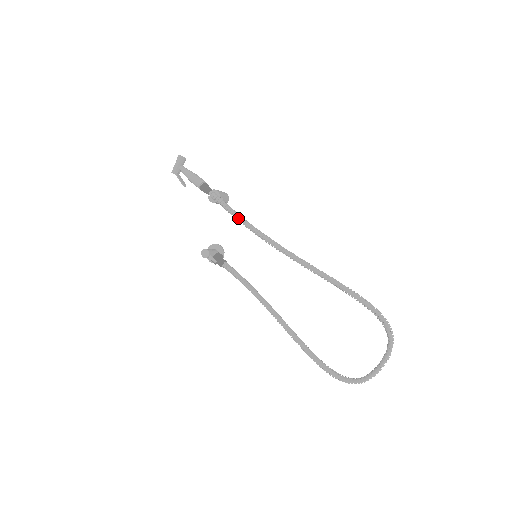
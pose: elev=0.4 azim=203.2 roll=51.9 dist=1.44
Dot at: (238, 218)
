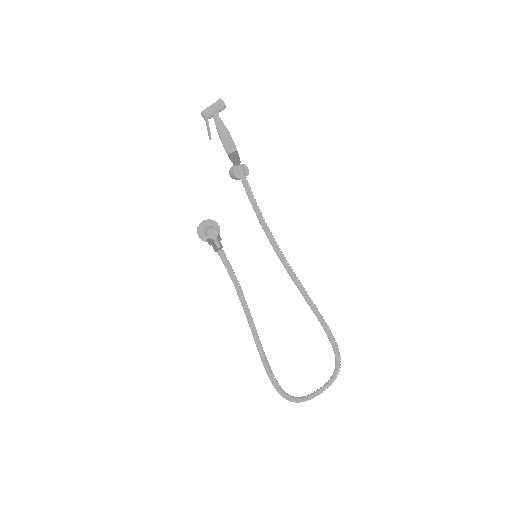
Dot at: (258, 210)
